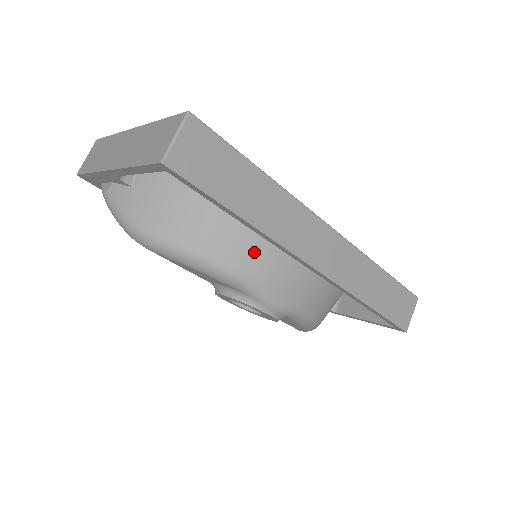
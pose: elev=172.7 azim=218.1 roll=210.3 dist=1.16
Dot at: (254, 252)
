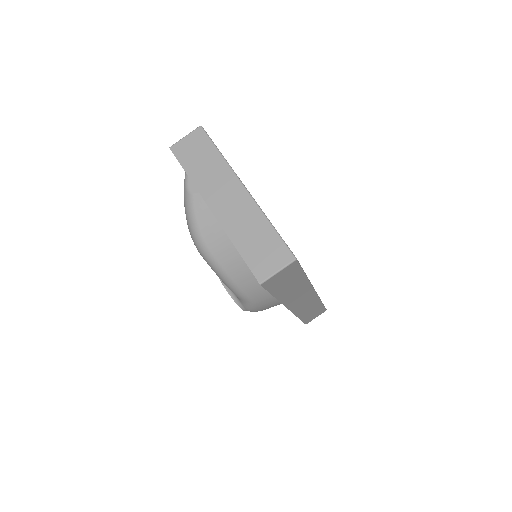
Dot at: (264, 291)
